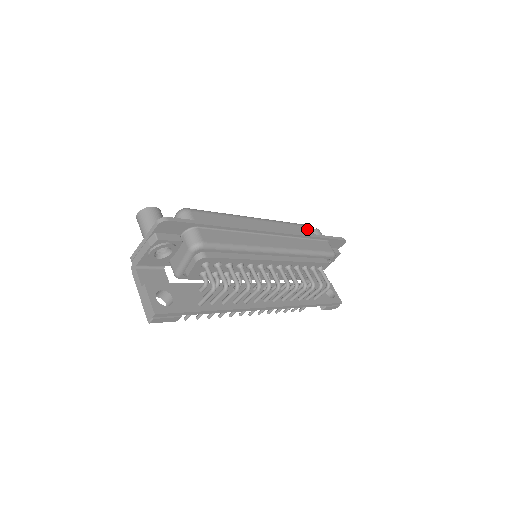
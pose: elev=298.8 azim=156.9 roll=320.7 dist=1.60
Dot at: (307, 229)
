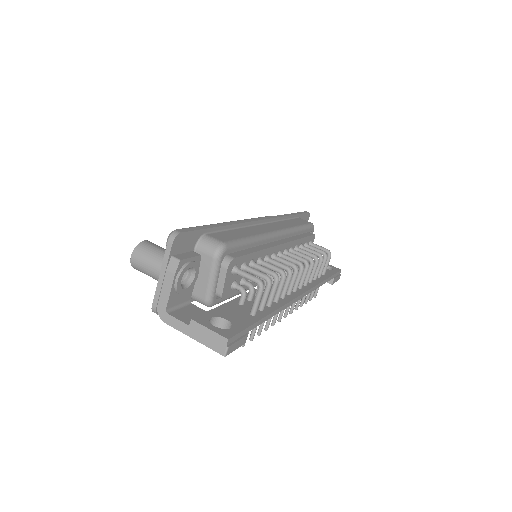
Dot at: occluded
